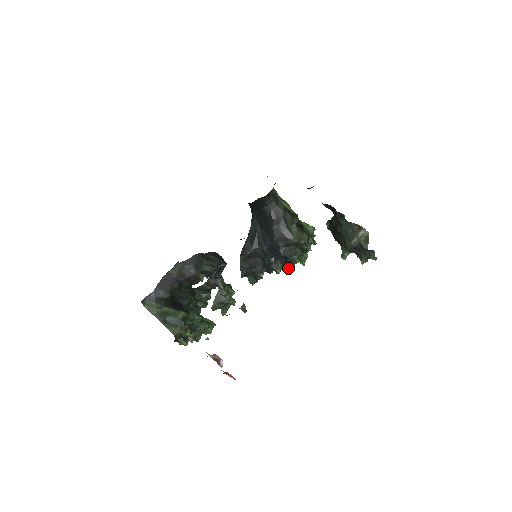
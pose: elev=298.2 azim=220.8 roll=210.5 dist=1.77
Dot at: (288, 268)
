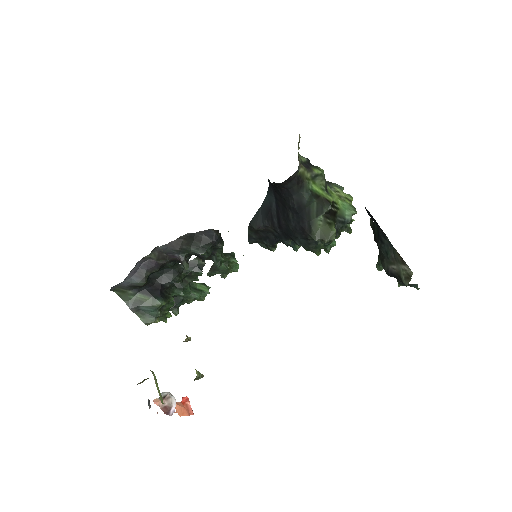
Dot at: occluded
